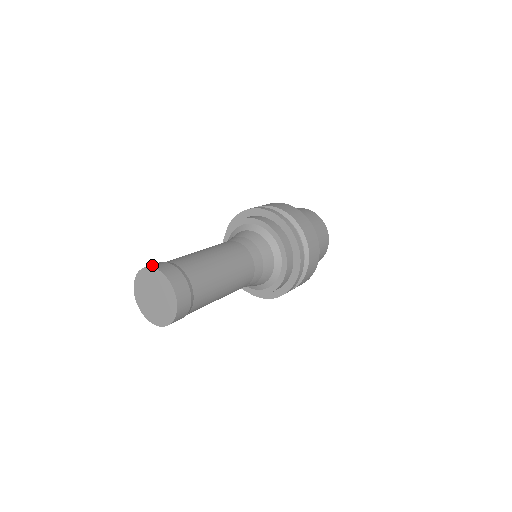
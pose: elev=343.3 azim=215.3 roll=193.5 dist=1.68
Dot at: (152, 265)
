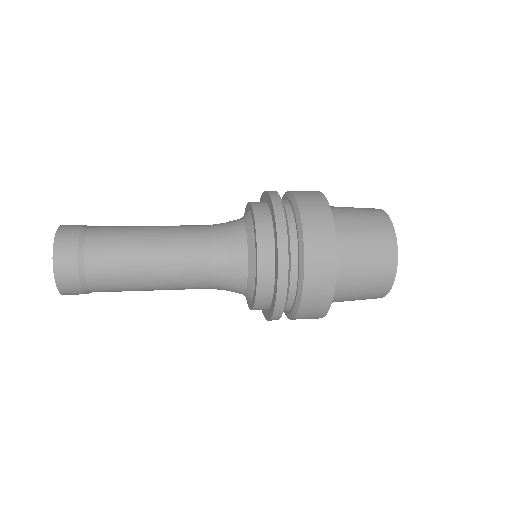
Dot at: occluded
